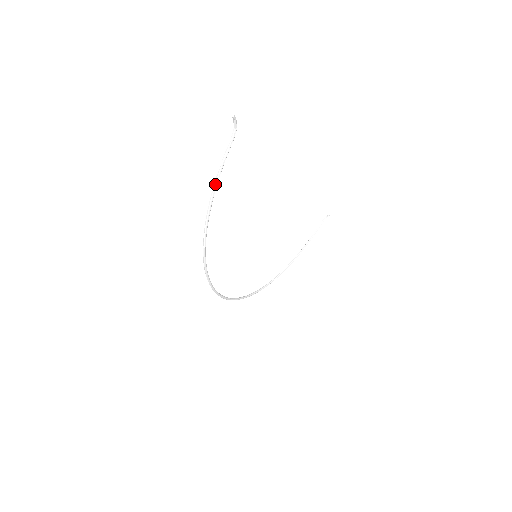
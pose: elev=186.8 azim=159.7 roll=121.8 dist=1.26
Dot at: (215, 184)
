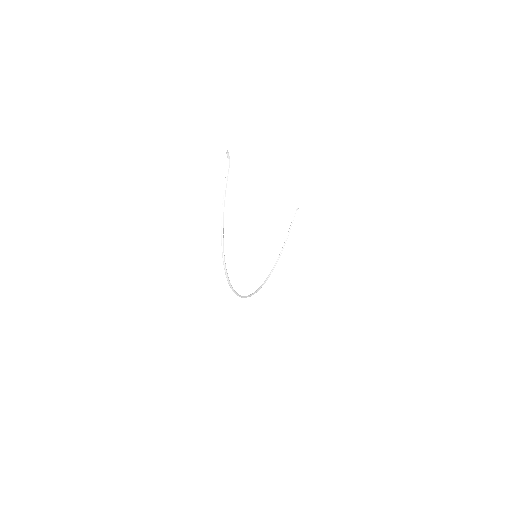
Dot at: (223, 205)
